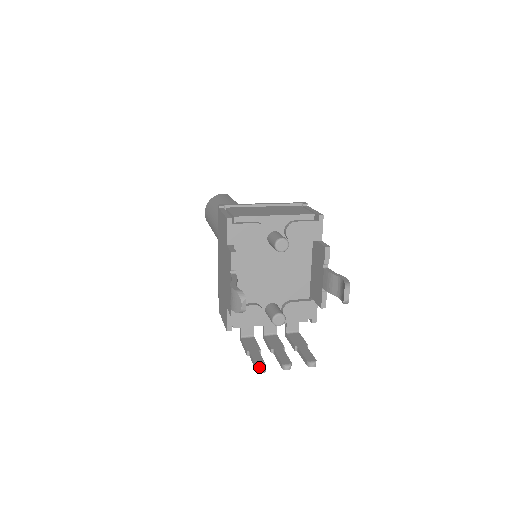
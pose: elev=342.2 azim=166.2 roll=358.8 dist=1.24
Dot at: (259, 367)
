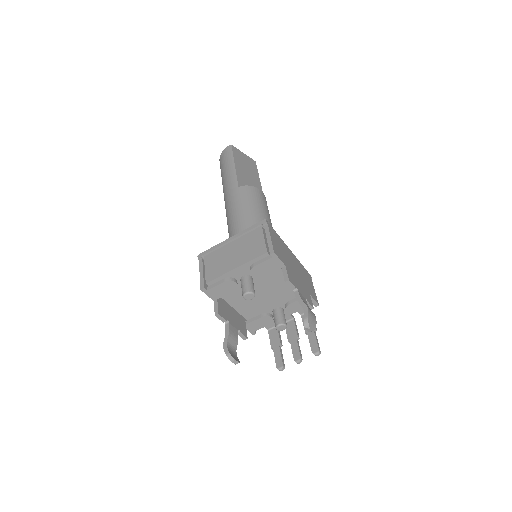
Dot at: (278, 368)
